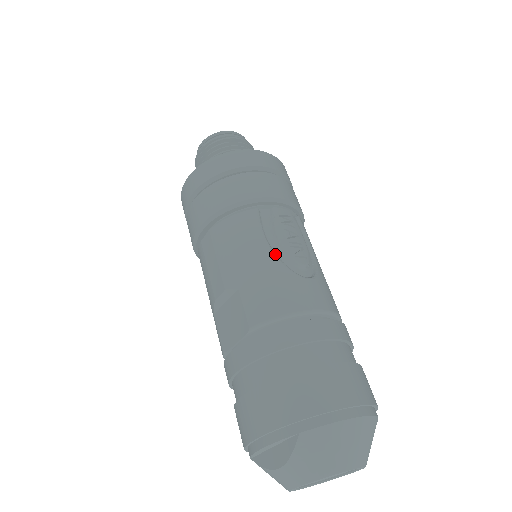
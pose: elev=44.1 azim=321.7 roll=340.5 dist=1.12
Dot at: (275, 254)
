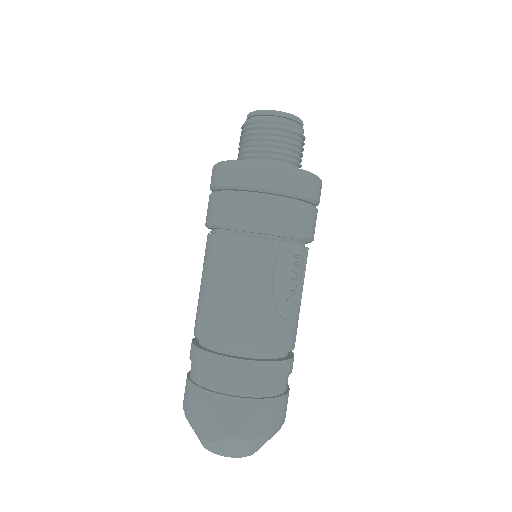
Dot at: (273, 295)
